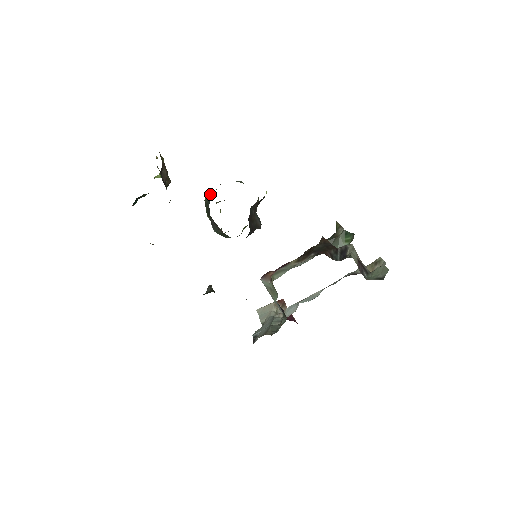
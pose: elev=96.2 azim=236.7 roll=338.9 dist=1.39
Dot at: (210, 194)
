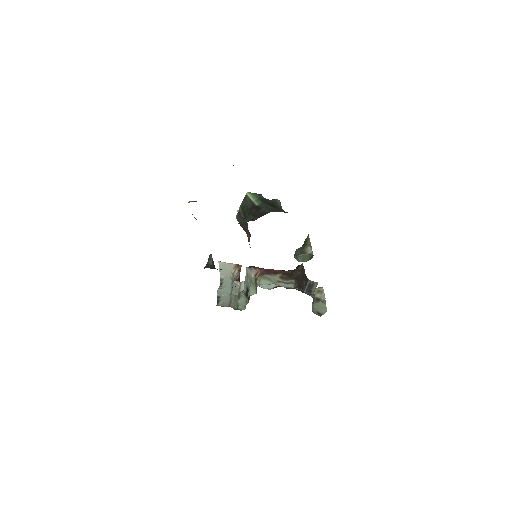
Dot at: (254, 198)
